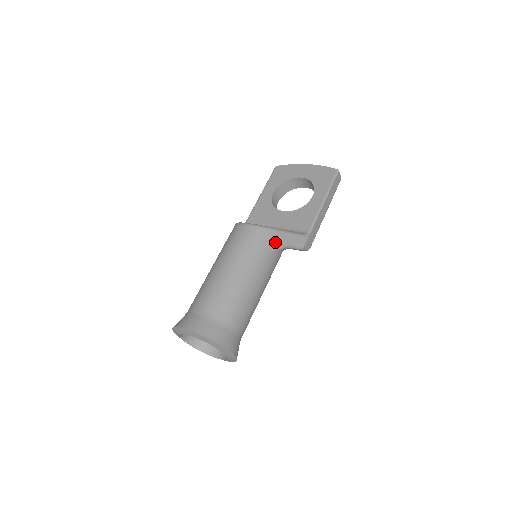
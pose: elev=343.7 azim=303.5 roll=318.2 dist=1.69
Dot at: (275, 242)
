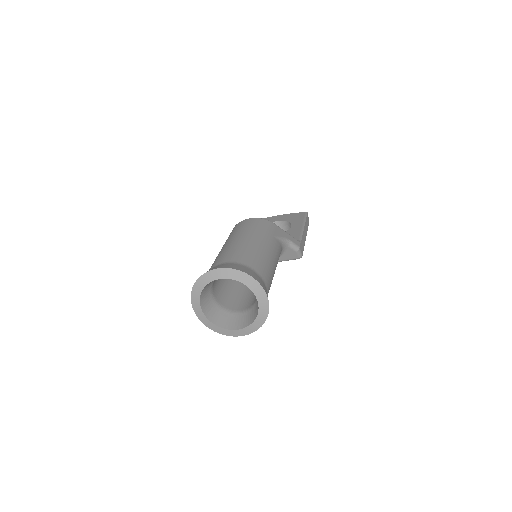
Dot at: (278, 232)
